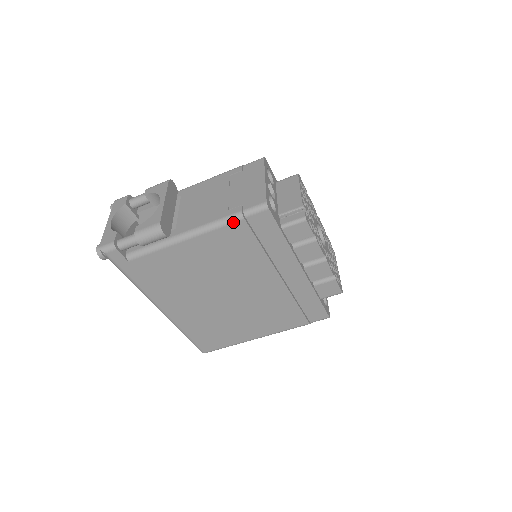
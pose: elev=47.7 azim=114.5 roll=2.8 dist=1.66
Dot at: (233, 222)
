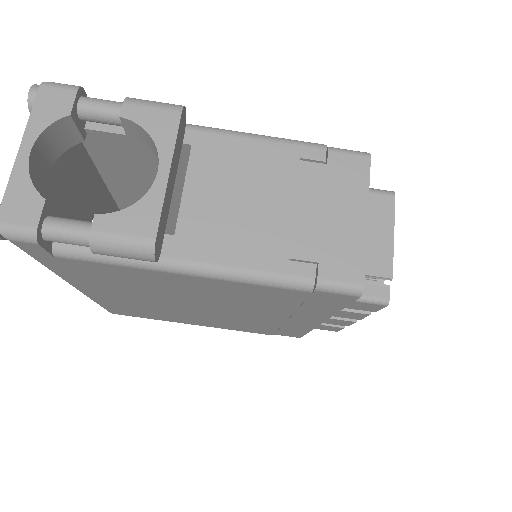
Dot at: (290, 288)
